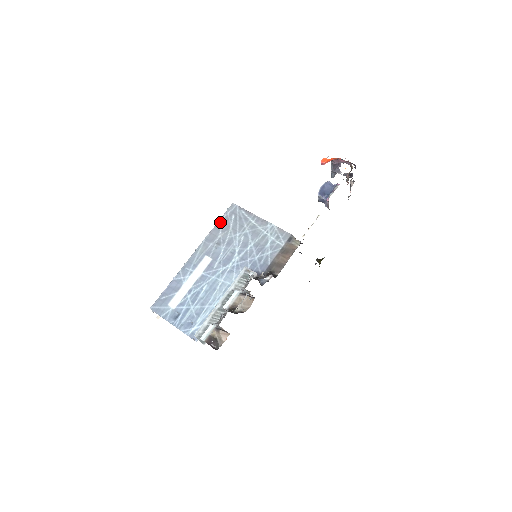
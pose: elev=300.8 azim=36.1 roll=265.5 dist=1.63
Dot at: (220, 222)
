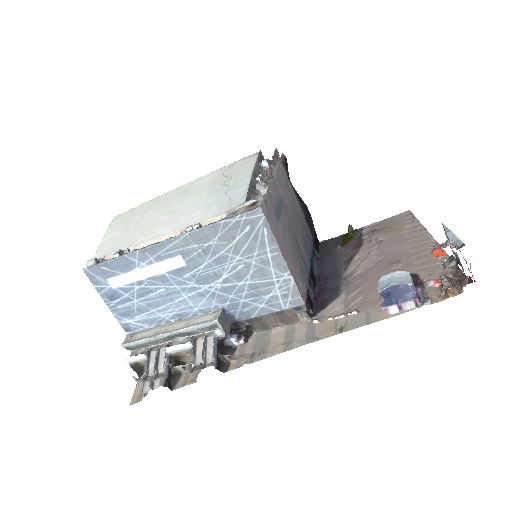
Dot at: (224, 224)
